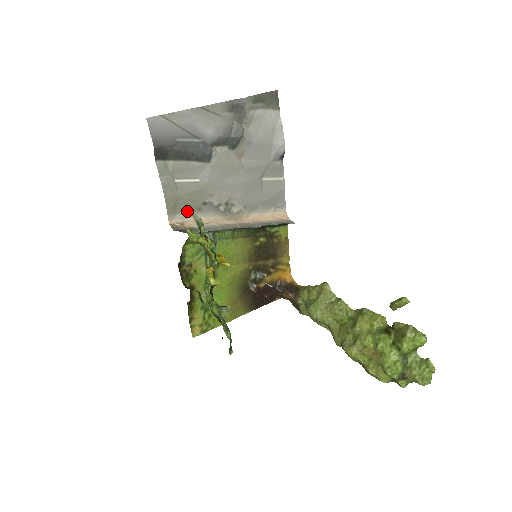
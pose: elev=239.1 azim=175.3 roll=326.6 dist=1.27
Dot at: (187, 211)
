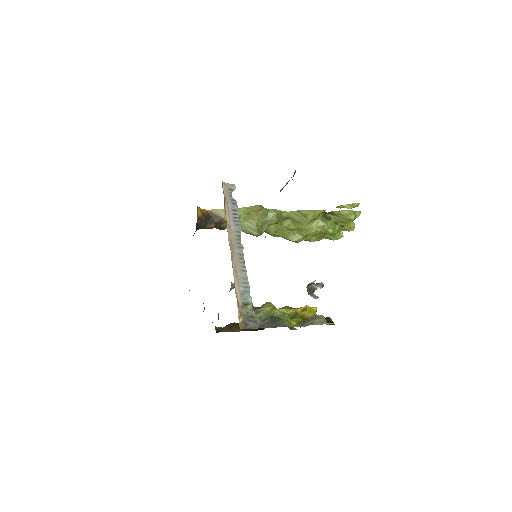
Dot at: occluded
